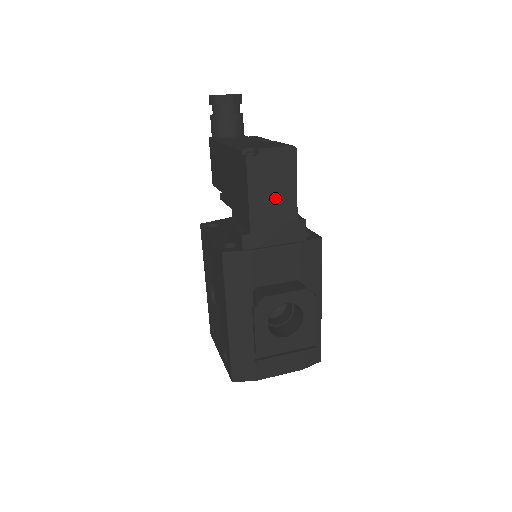
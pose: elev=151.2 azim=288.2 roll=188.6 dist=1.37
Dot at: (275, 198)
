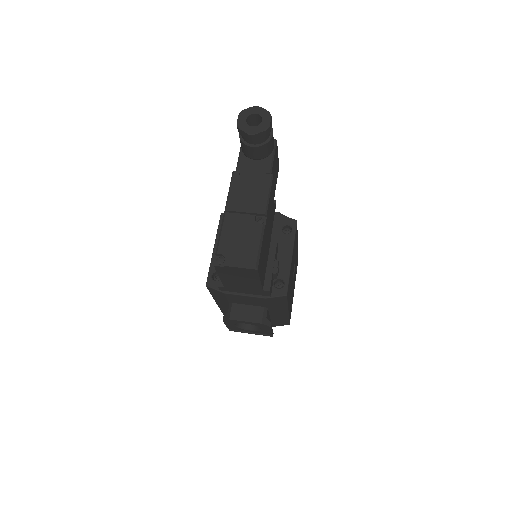
Dot at: (242, 281)
